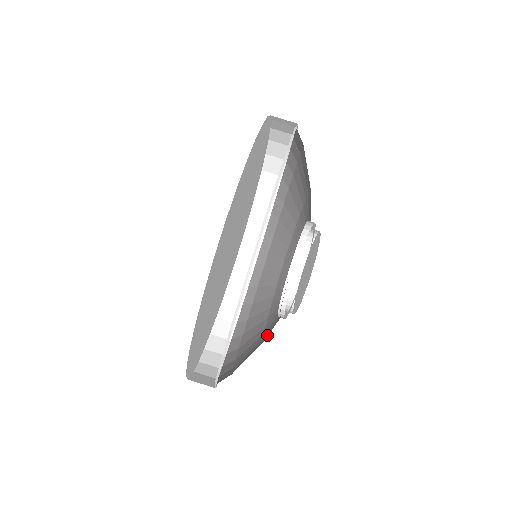
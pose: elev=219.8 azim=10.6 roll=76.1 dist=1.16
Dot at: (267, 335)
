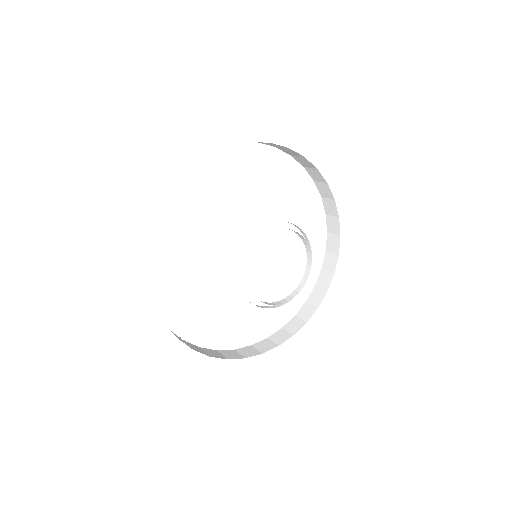
Dot at: occluded
